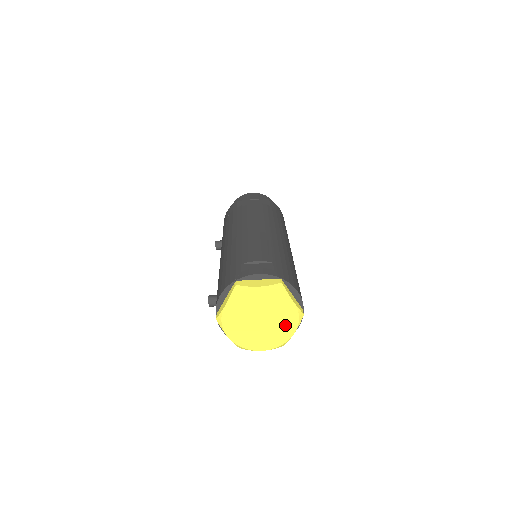
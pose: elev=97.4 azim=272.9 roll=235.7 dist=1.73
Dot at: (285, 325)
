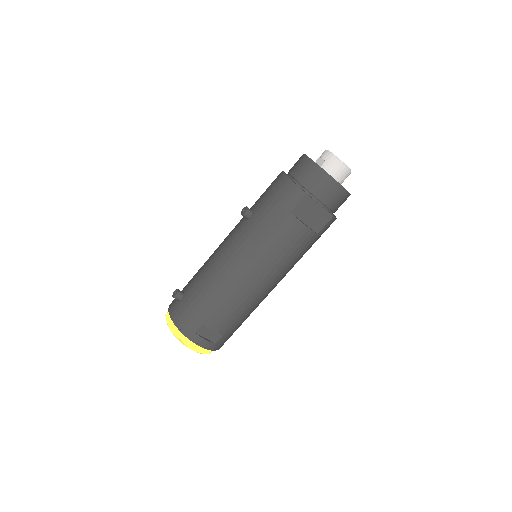
Dot at: occluded
